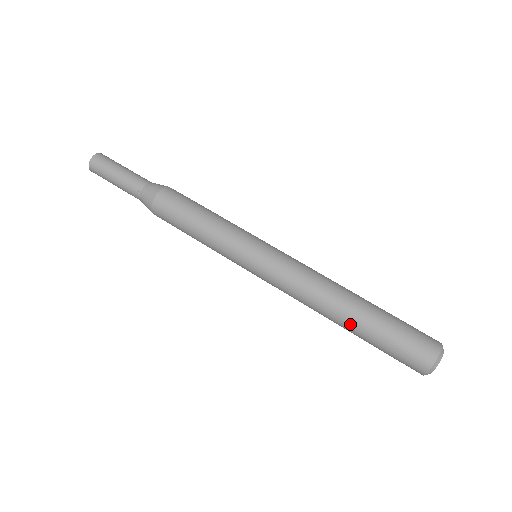
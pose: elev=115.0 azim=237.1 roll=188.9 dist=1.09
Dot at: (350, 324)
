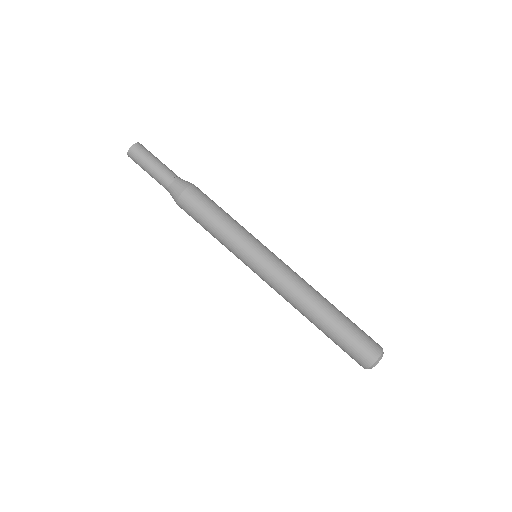
Dot at: (316, 326)
